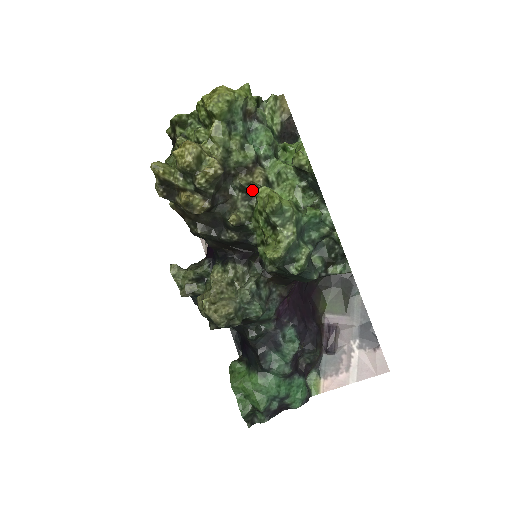
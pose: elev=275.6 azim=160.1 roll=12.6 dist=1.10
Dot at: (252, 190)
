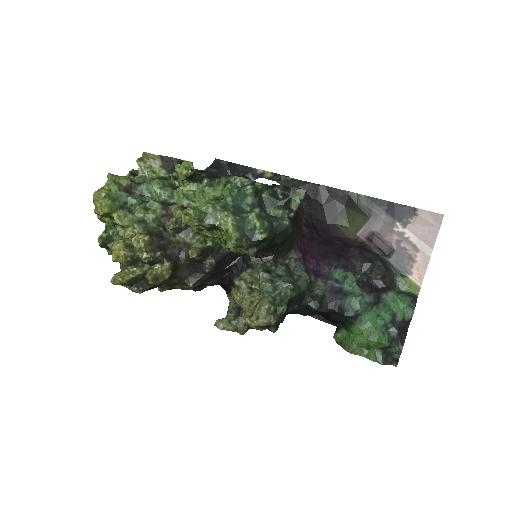
Dot at: (183, 224)
